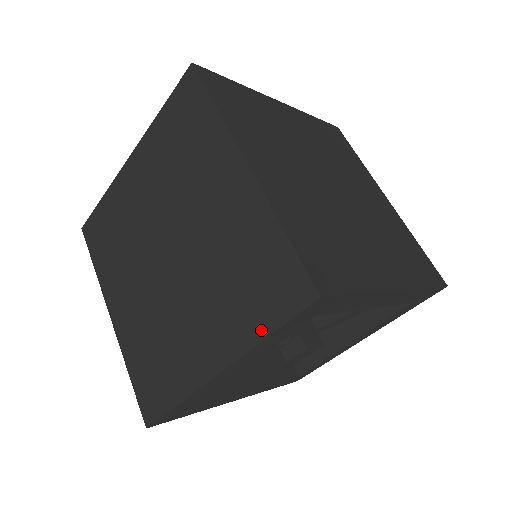
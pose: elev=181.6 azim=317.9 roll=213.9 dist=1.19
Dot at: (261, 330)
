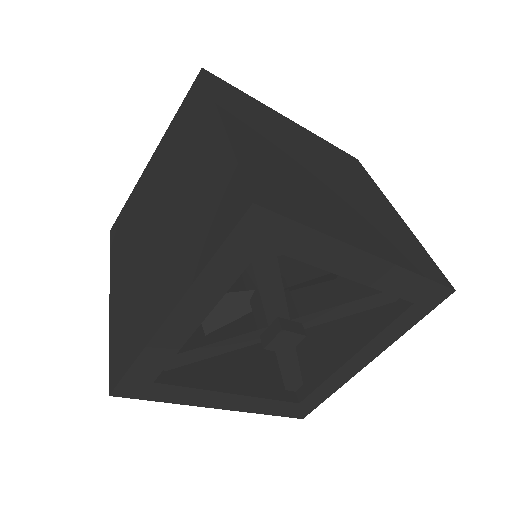
Dot at: (206, 256)
